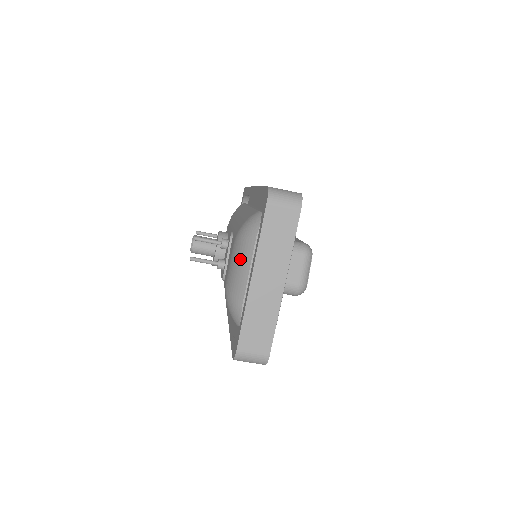
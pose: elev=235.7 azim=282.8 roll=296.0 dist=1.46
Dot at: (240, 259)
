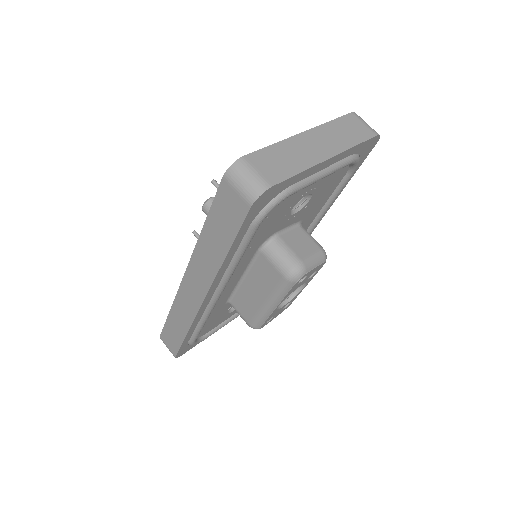
Dot at: occluded
